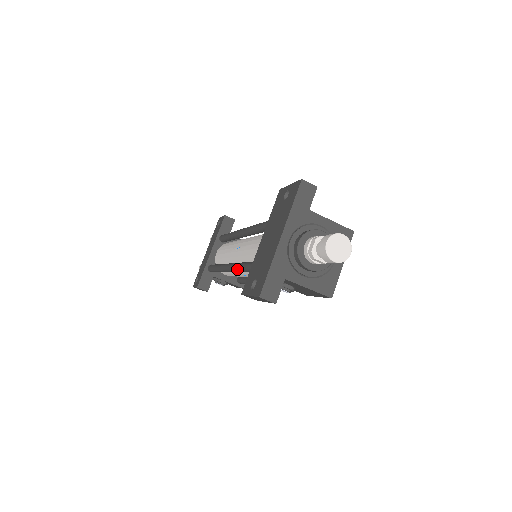
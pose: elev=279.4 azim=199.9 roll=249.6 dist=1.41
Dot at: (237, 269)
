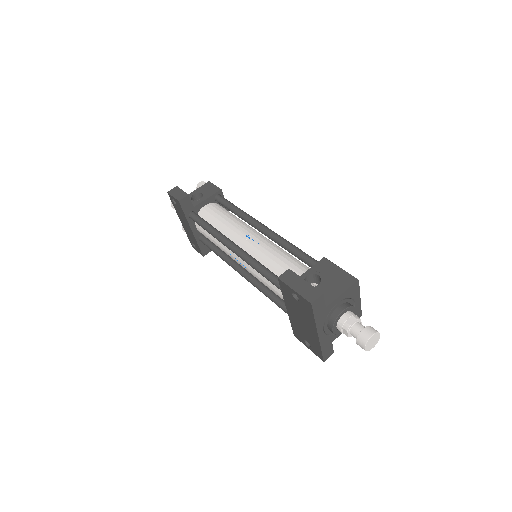
Dot at: (259, 290)
